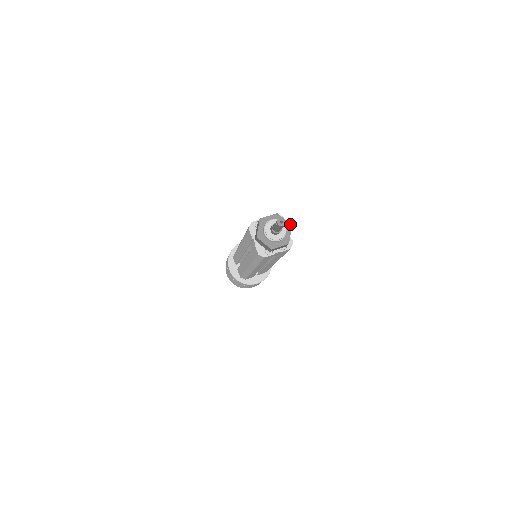
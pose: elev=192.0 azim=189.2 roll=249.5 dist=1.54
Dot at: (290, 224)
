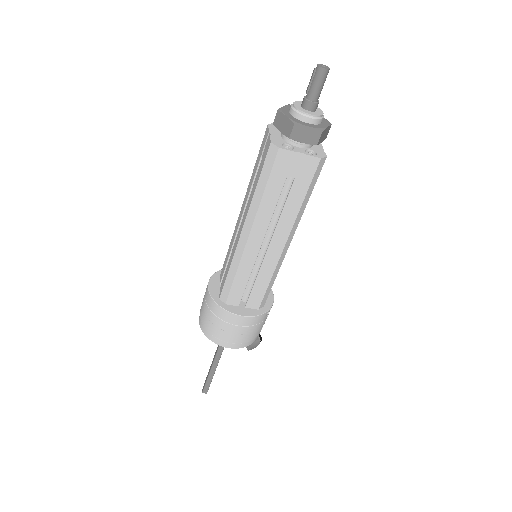
Dot at: (330, 123)
